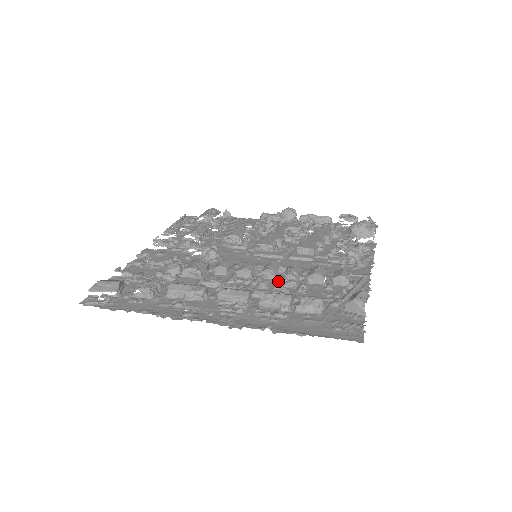
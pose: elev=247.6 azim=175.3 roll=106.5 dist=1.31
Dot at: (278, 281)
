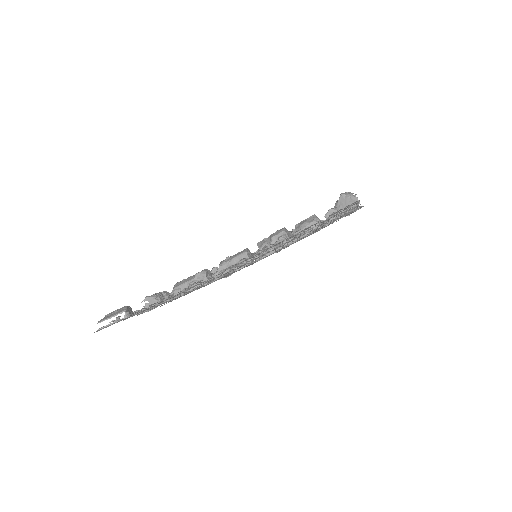
Dot at: occluded
